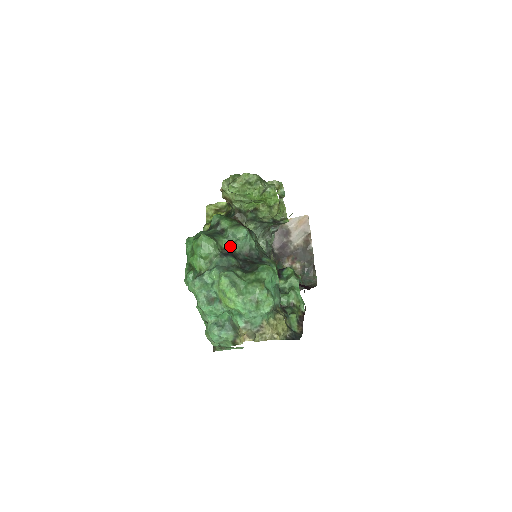
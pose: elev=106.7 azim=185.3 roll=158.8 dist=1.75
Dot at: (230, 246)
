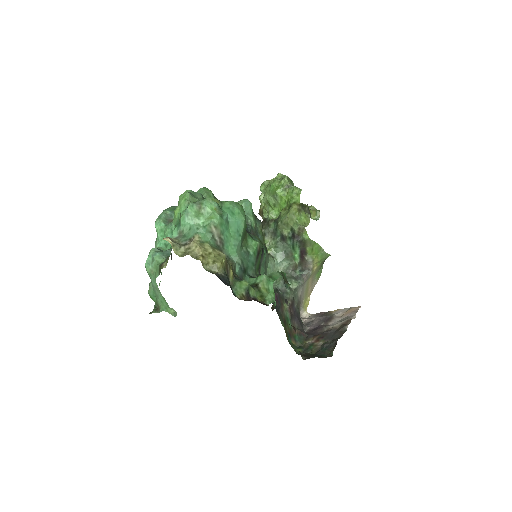
Dot at: occluded
